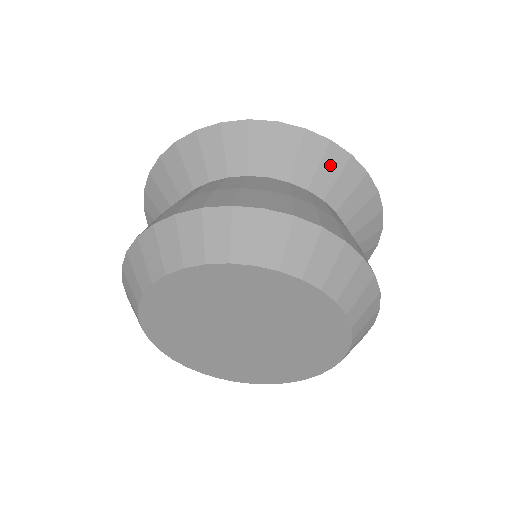
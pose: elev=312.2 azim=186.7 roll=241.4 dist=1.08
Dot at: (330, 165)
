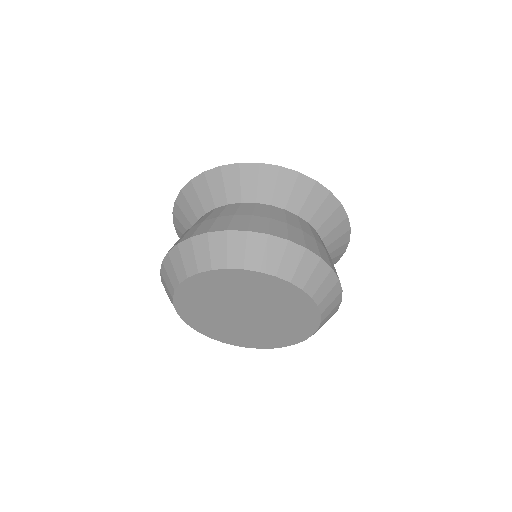
Dot at: (334, 219)
